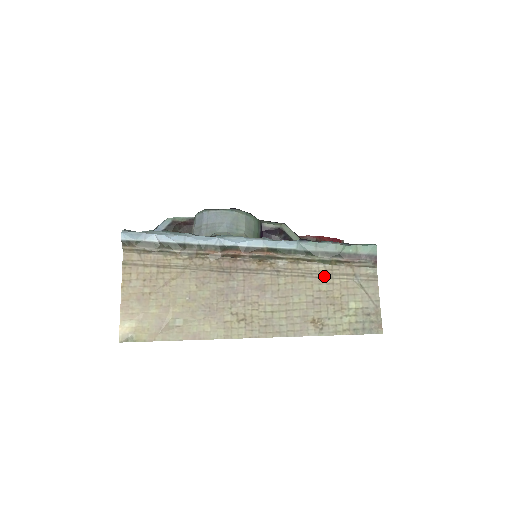
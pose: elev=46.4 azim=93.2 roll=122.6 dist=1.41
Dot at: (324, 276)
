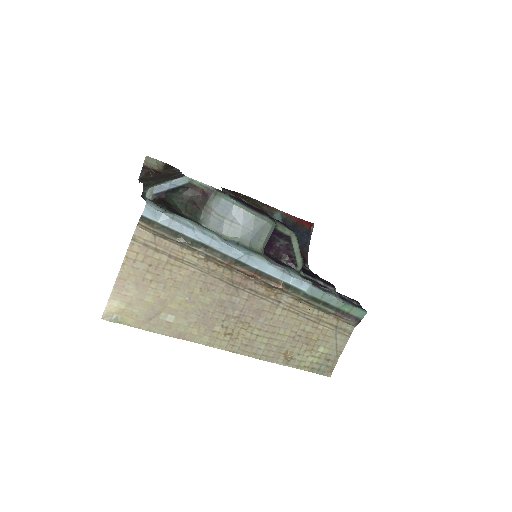
Dot at: (313, 320)
